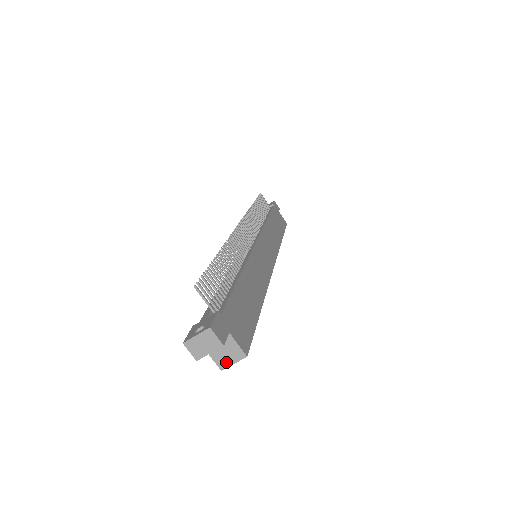
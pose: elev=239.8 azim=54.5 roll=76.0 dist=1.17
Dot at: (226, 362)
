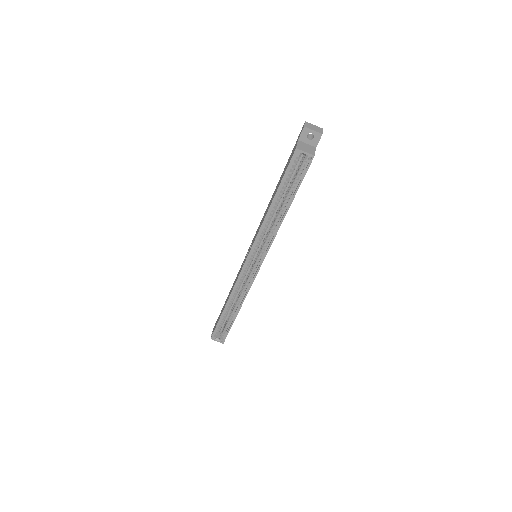
Dot at: (302, 149)
